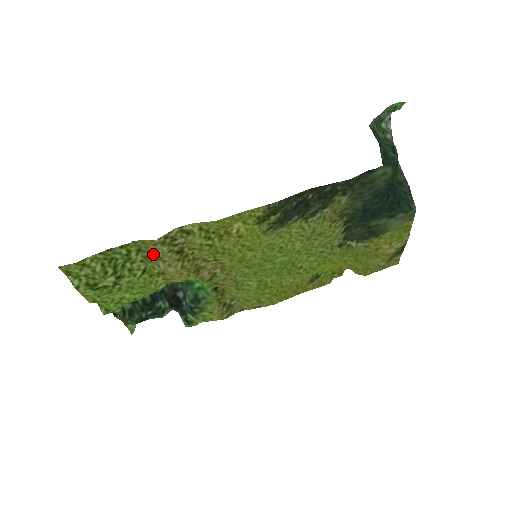
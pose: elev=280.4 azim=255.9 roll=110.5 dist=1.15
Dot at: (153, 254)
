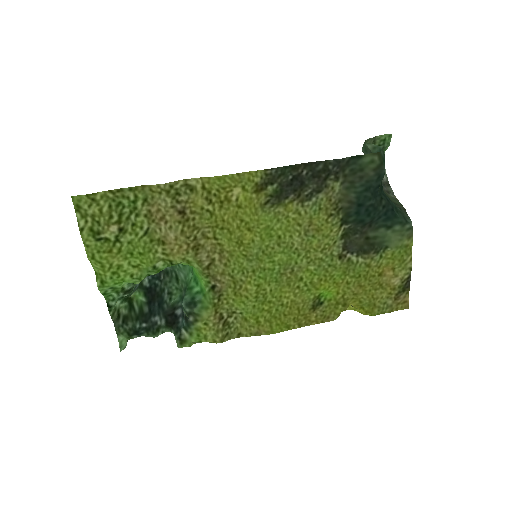
Dot at: (157, 209)
